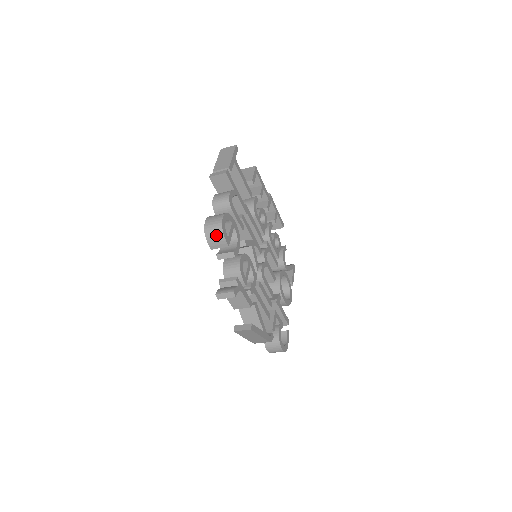
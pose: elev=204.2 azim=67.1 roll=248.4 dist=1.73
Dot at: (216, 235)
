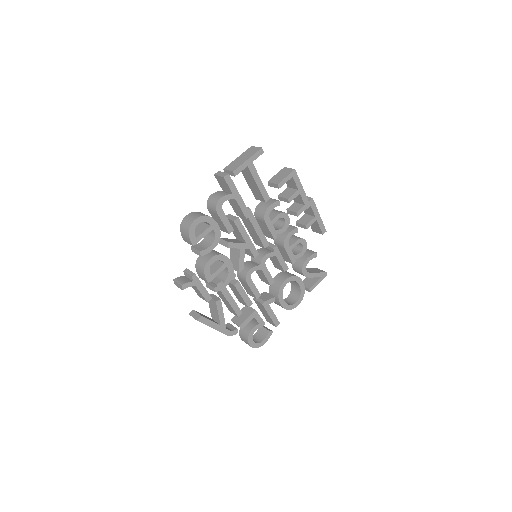
Dot at: (185, 232)
